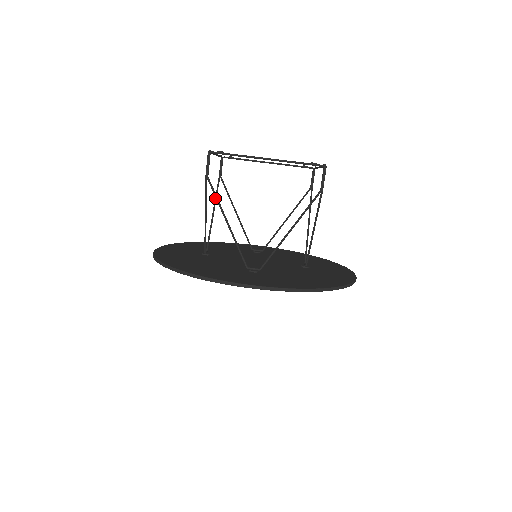
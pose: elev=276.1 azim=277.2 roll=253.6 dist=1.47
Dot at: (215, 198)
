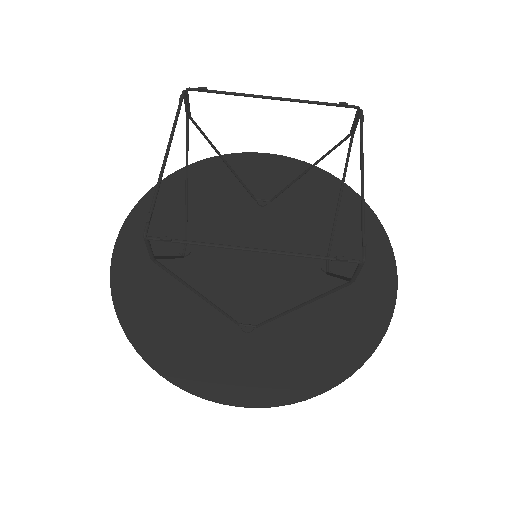
Dot at: occluded
